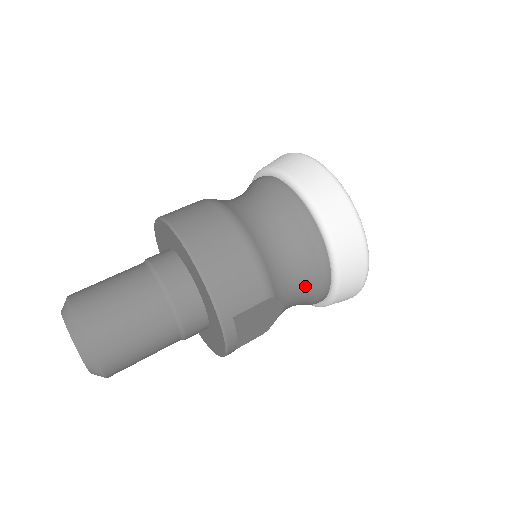
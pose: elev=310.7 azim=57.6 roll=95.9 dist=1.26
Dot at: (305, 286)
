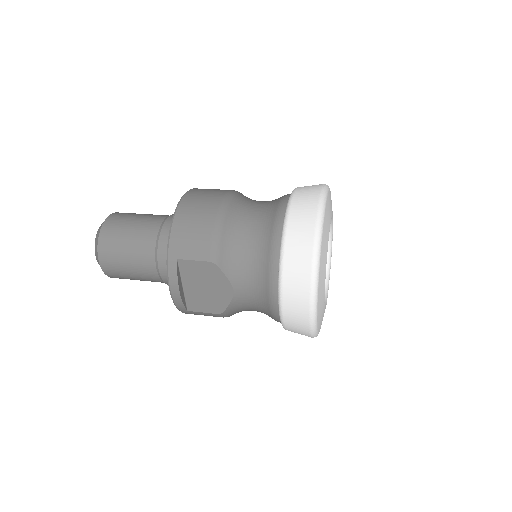
Dot at: (257, 280)
